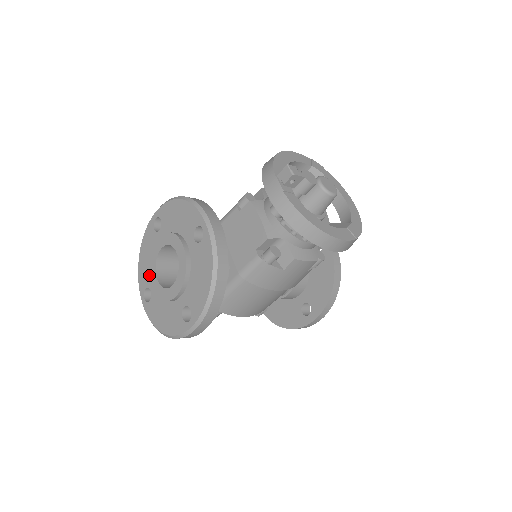
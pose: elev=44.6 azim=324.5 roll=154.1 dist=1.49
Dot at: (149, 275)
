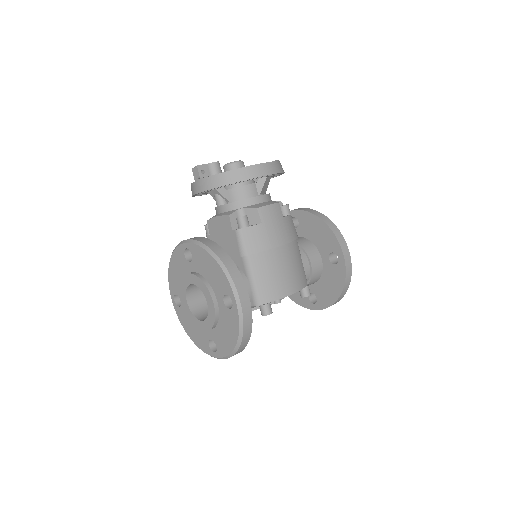
Dot at: (202, 334)
